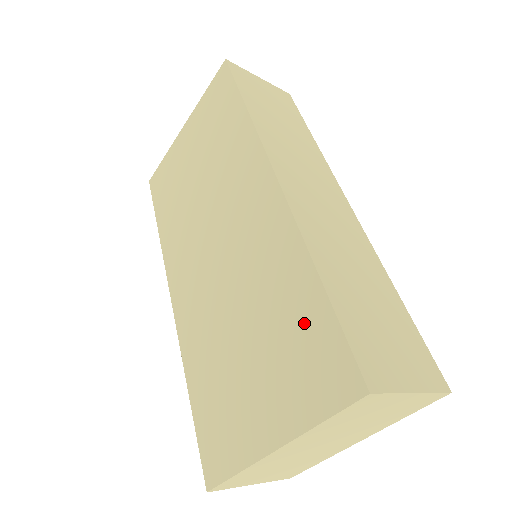
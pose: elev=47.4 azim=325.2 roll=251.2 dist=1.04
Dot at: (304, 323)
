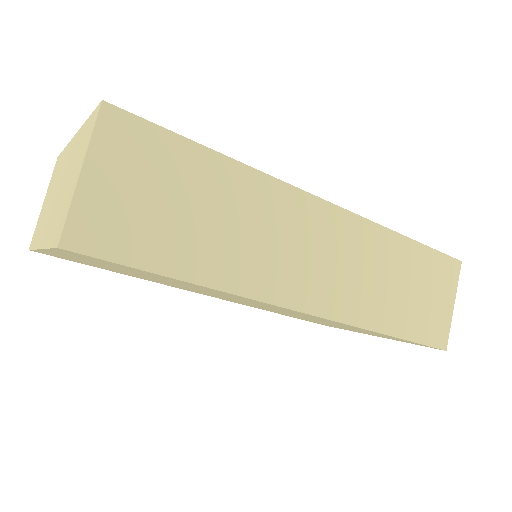
Dot at: occluded
